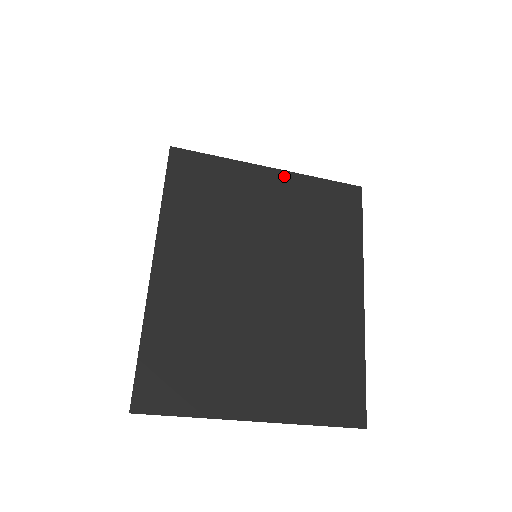
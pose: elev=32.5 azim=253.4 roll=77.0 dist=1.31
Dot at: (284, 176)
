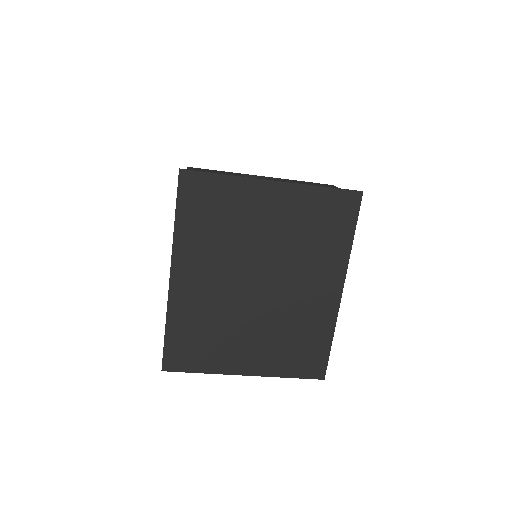
Dot at: (286, 188)
